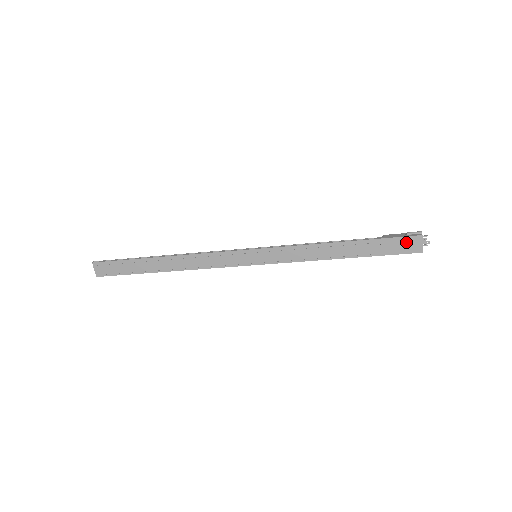
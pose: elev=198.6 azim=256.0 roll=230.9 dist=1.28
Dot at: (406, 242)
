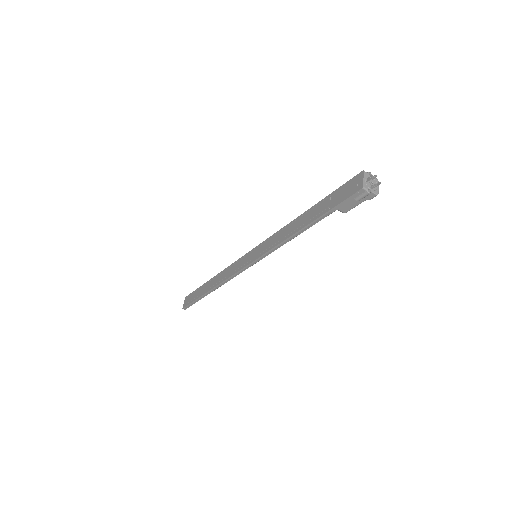
Dot at: (350, 185)
